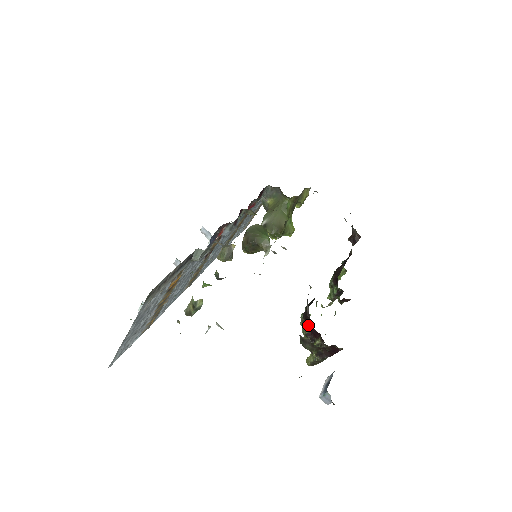
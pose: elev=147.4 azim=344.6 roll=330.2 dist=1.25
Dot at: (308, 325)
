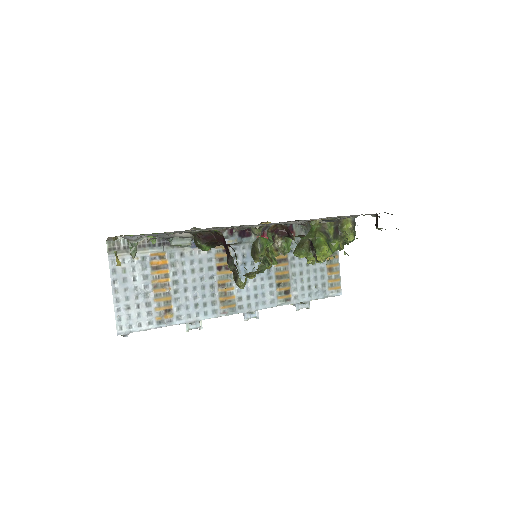
Dot at: (234, 251)
